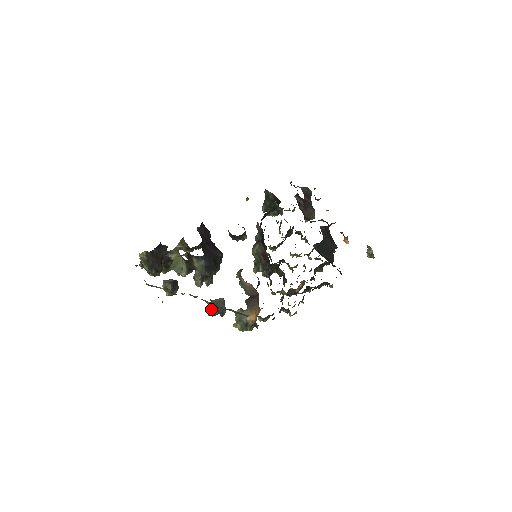
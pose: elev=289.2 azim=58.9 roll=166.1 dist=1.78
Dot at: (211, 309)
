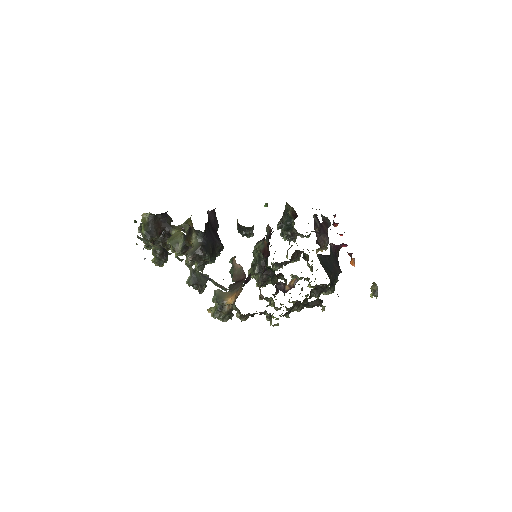
Dot at: (191, 277)
